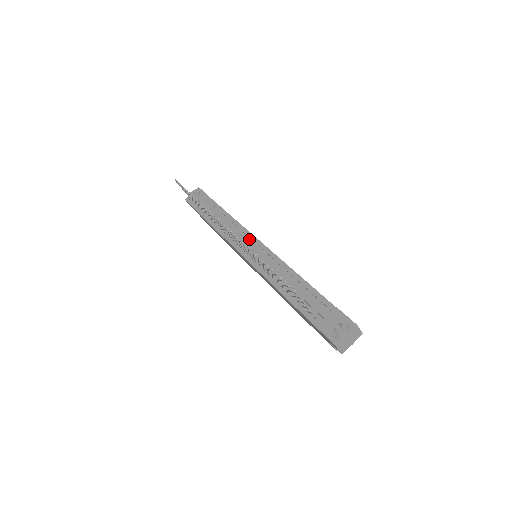
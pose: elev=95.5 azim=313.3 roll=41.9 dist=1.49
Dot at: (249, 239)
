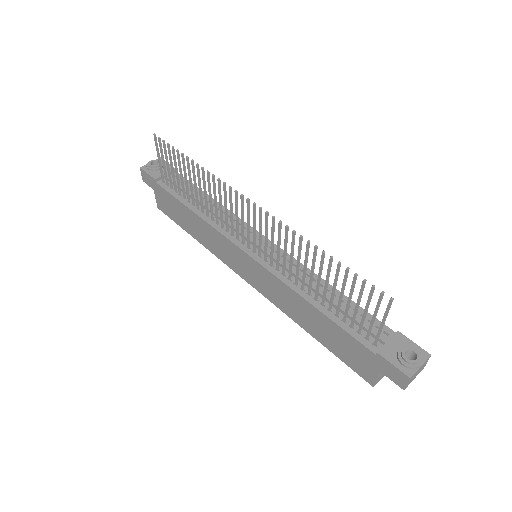
Dot at: (250, 233)
